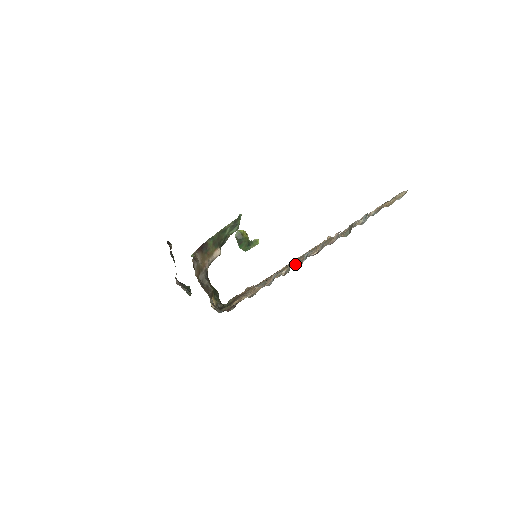
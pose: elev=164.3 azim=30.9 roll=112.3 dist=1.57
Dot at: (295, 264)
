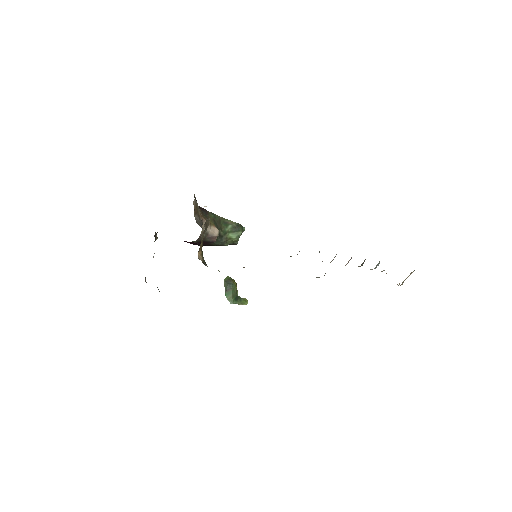
Dot at: occluded
